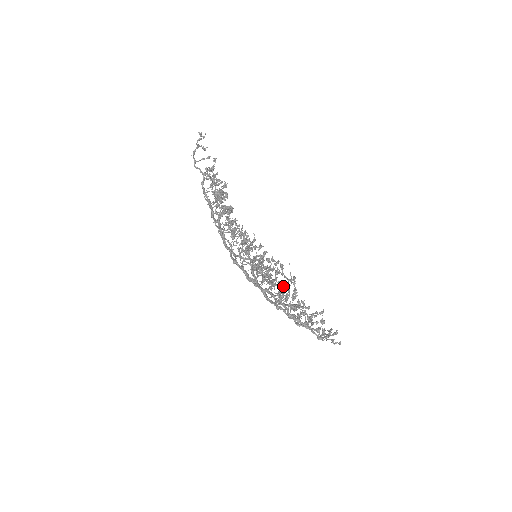
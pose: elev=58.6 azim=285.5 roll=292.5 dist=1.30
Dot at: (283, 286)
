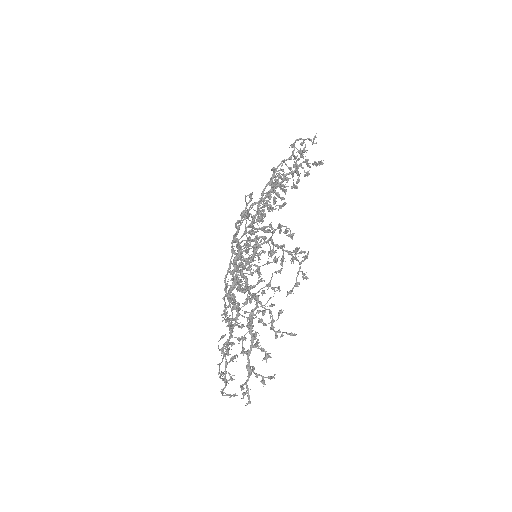
Dot at: occluded
